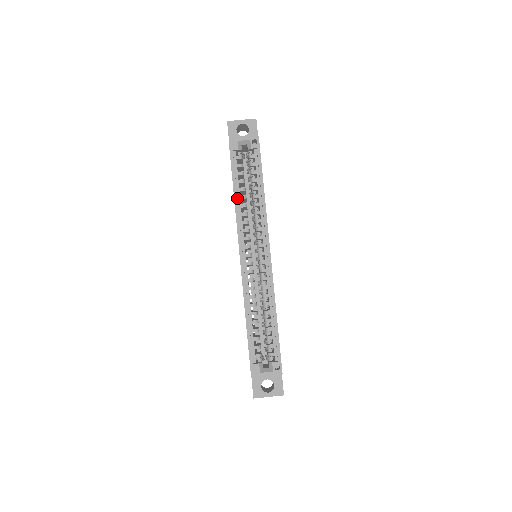
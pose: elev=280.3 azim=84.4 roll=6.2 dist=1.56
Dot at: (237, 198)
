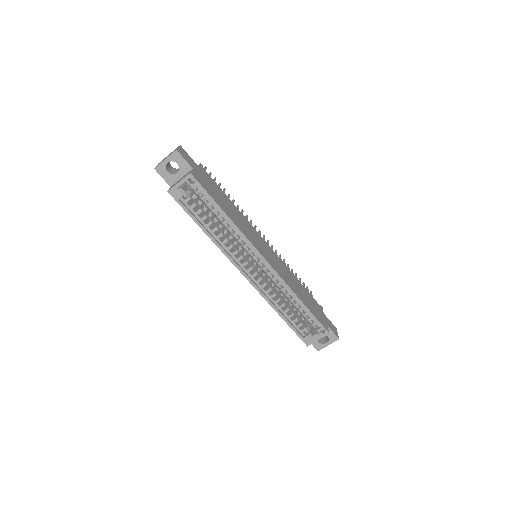
Dot at: (210, 233)
